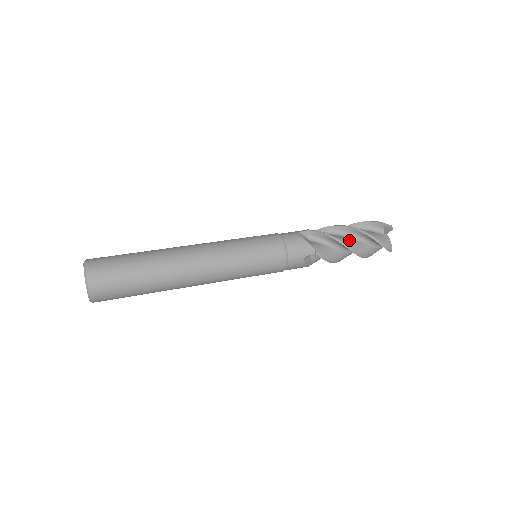
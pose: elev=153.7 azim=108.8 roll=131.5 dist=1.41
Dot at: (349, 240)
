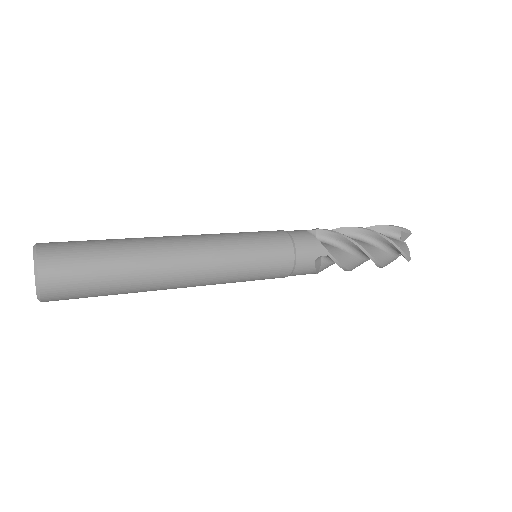
Dot at: (364, 243)
